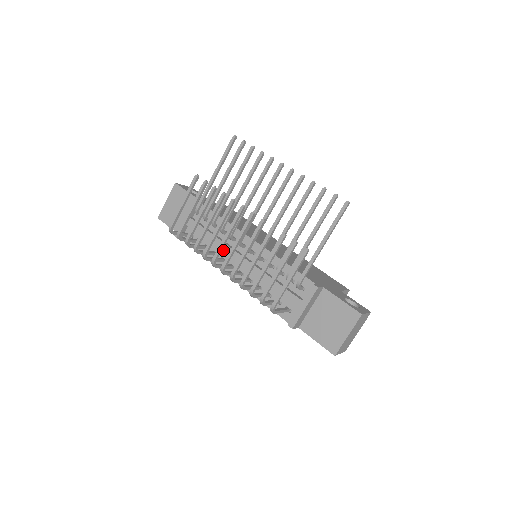
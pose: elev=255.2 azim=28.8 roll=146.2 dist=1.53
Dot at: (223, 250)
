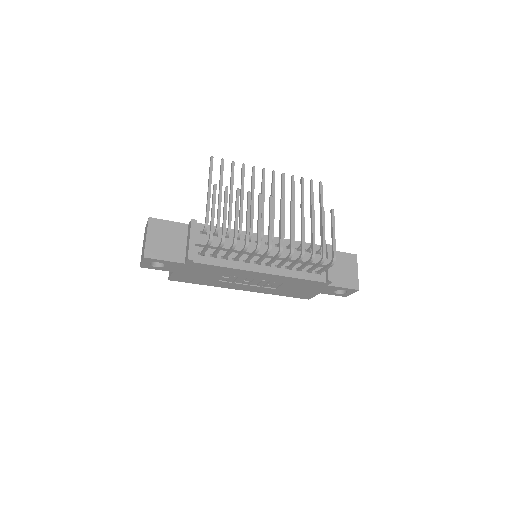
Dot at: (247, 250)
